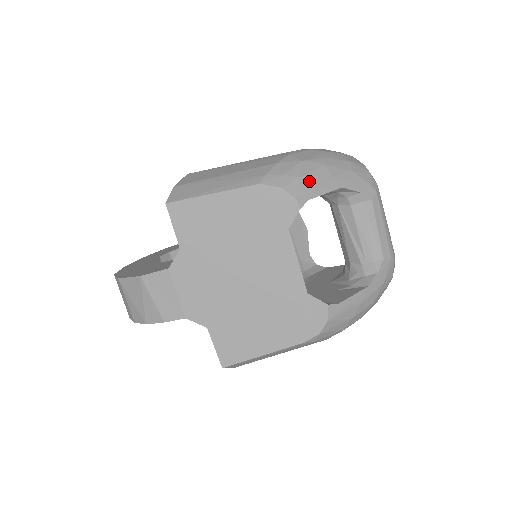
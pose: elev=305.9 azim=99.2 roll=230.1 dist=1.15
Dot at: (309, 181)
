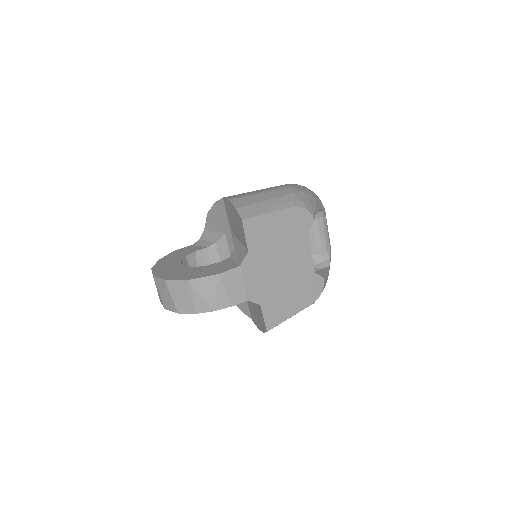
Dot at: (312, 204)
